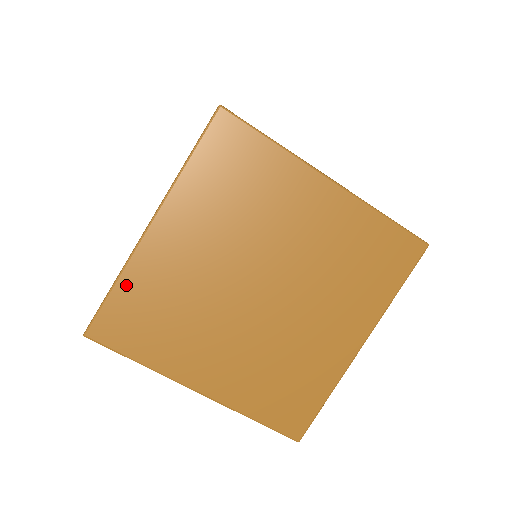
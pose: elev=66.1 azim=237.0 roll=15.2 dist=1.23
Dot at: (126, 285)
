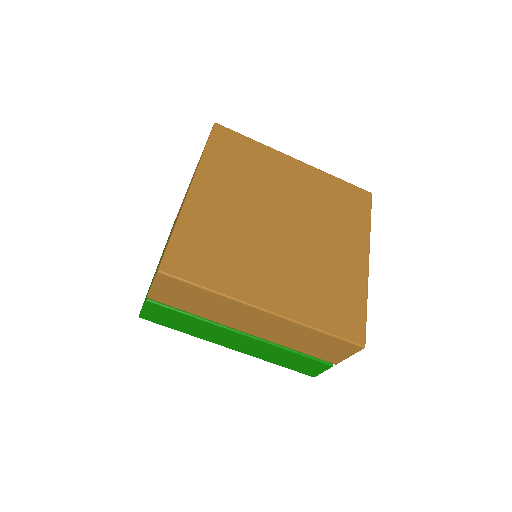
Dot at: (184, 229)
